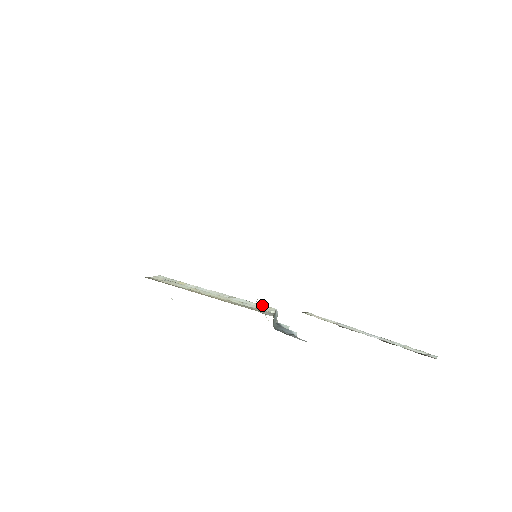
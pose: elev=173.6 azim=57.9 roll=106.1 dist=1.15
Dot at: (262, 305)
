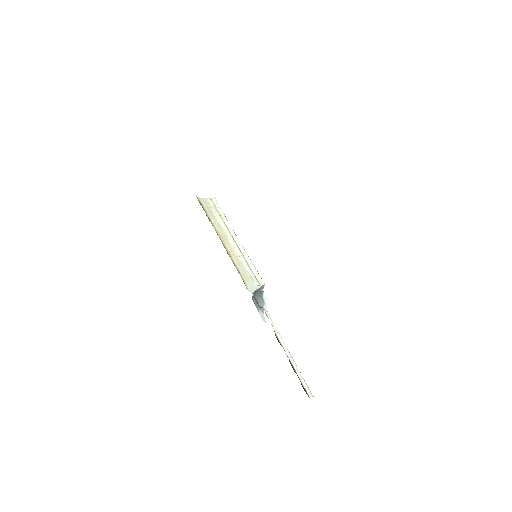
Dot at: (258, 274)
